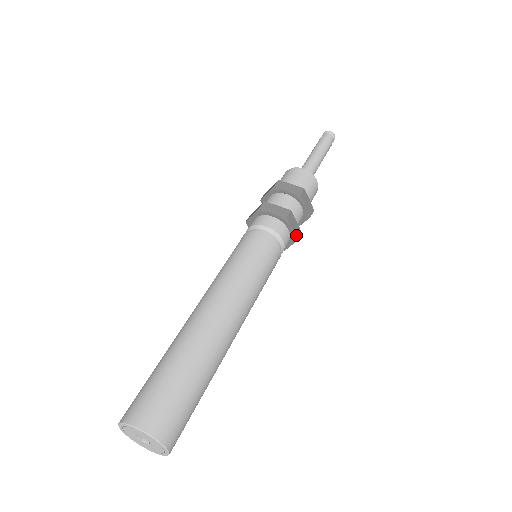
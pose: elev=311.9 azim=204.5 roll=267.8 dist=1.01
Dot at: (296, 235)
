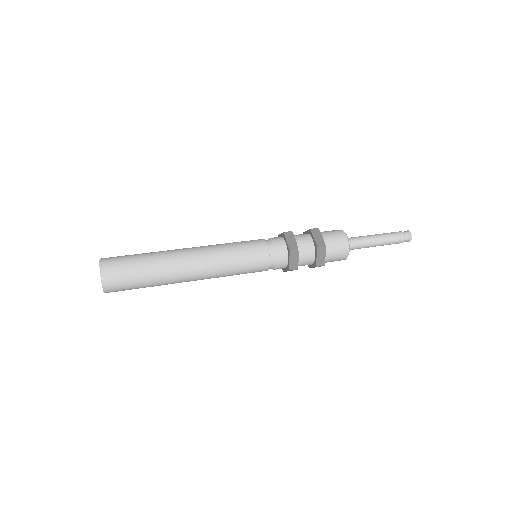
Dot at: (291, 266)
